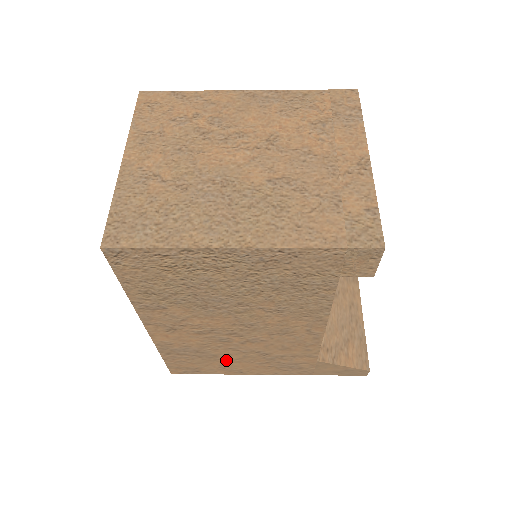
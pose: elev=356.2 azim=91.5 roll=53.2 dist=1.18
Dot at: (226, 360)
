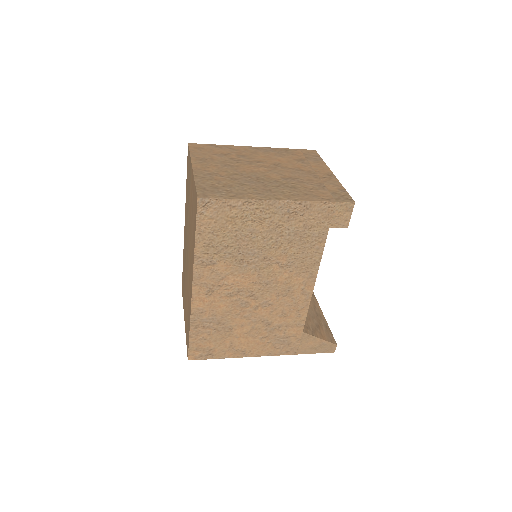
Dot at: (237, 335)
